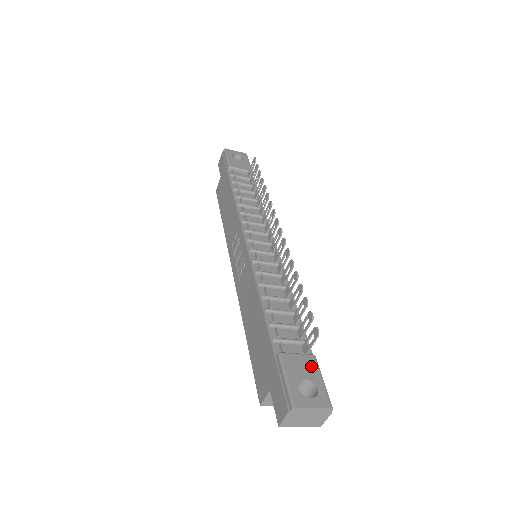
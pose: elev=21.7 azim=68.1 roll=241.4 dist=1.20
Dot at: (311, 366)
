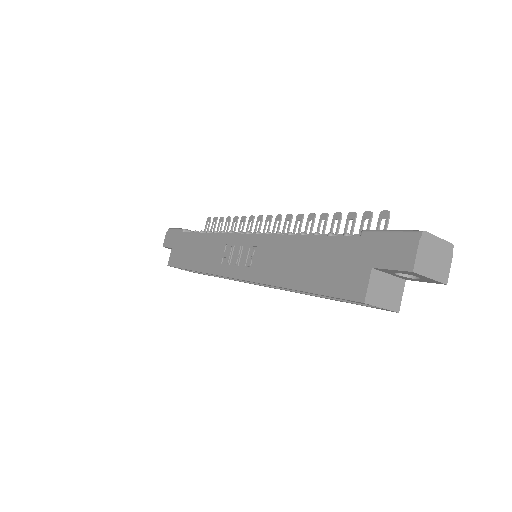
Dot at: occluded
